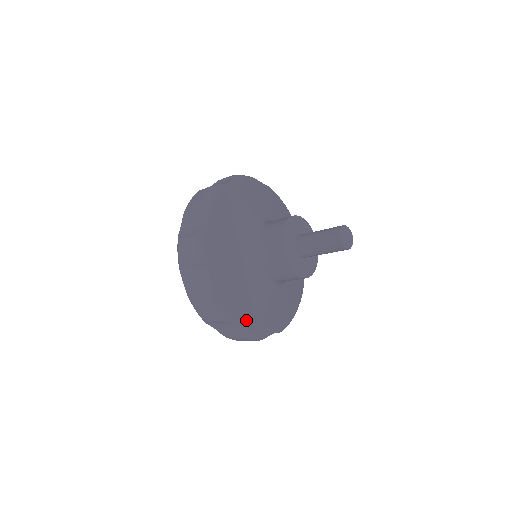
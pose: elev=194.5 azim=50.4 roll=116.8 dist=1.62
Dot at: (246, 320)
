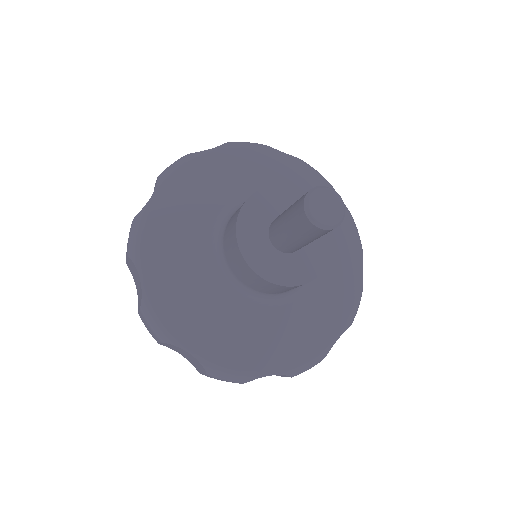
Dot at: (277, 363)
